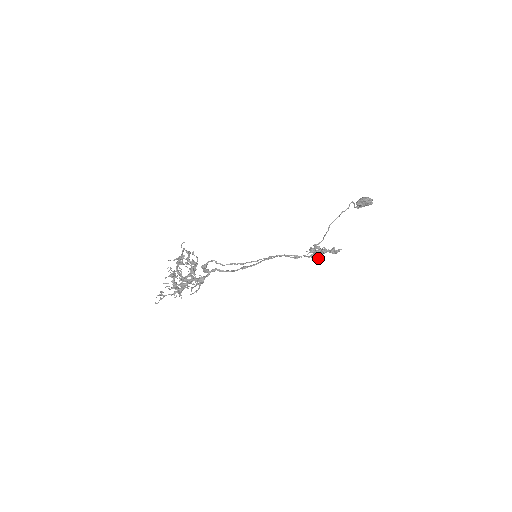
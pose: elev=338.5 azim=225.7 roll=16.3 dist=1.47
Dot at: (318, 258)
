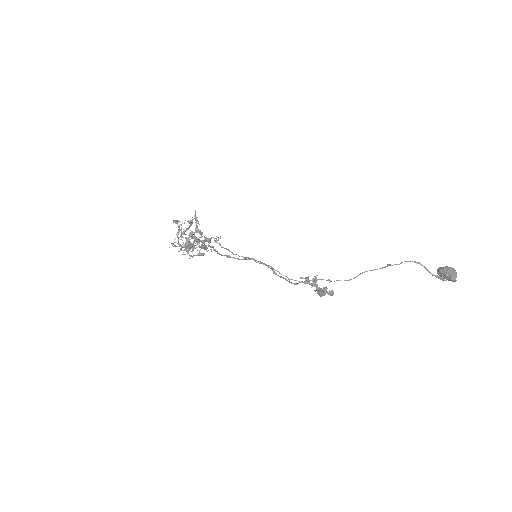
Dot at: (321, 295)
